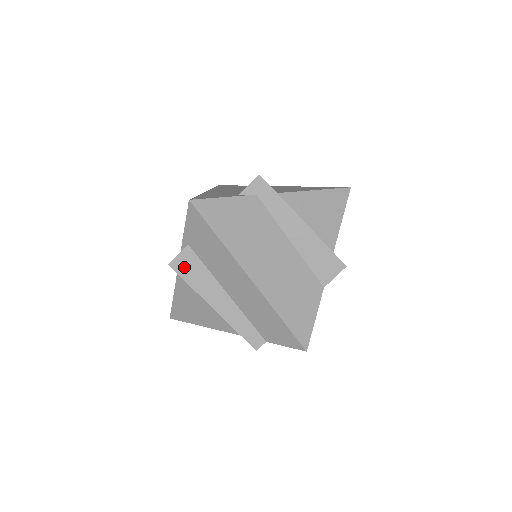
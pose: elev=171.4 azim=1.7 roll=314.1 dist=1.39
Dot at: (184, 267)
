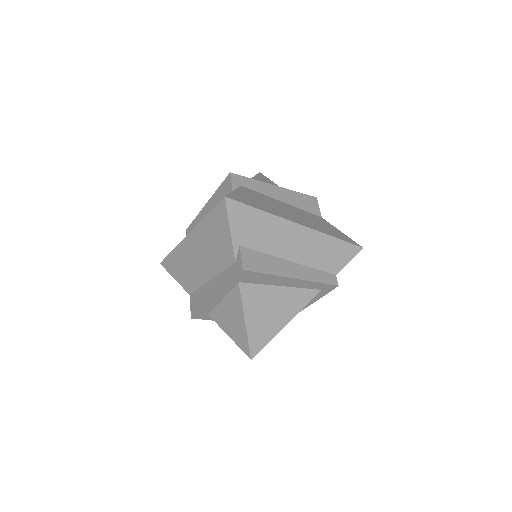
Dot at: (253, 264)
